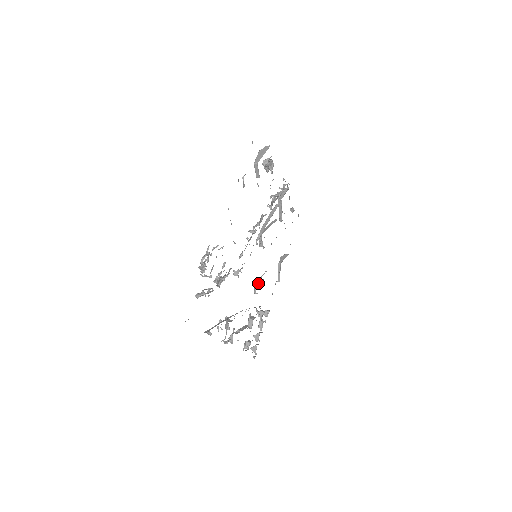
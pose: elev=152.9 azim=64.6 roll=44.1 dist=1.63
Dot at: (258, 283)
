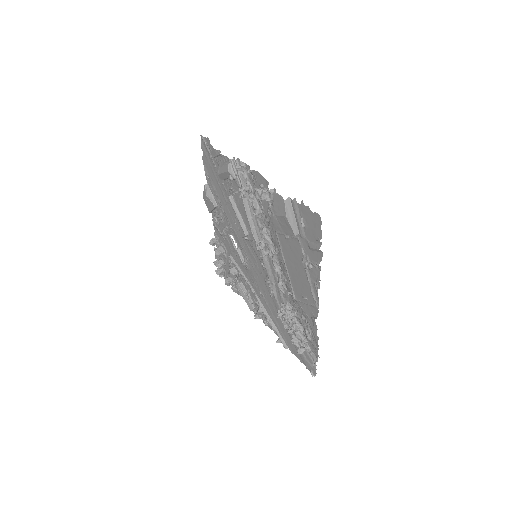
Dot at: (242, 257)
